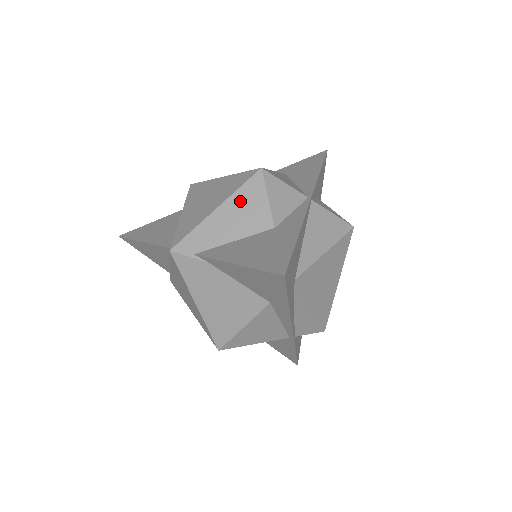
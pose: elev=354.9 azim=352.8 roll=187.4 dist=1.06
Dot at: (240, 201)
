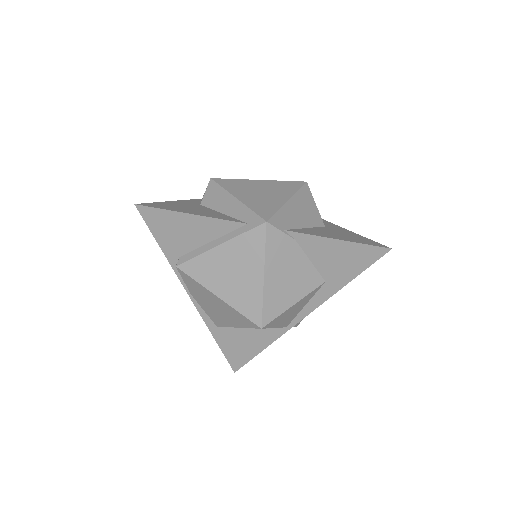
Dot at: (301, 200)
